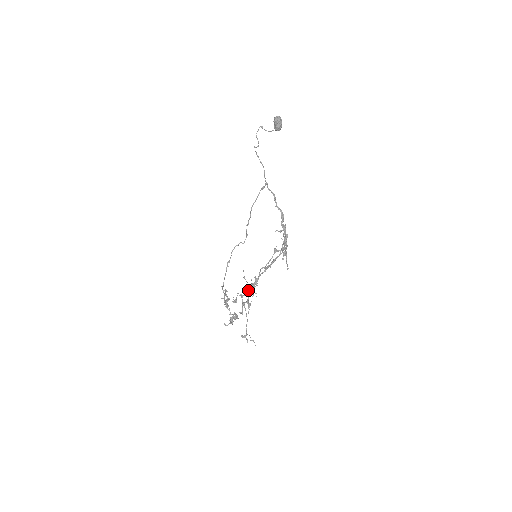
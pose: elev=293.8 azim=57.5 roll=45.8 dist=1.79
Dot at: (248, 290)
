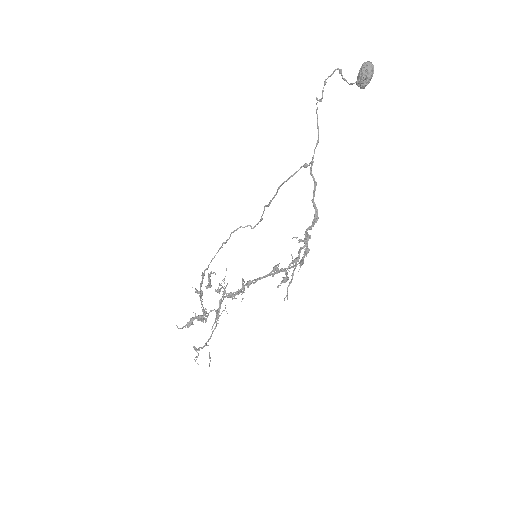
Dot at: occluded
